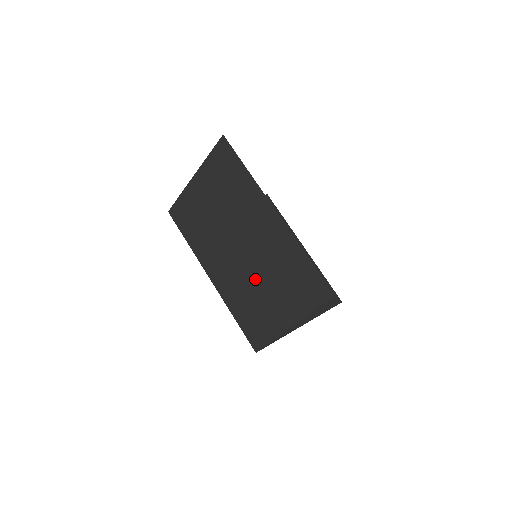
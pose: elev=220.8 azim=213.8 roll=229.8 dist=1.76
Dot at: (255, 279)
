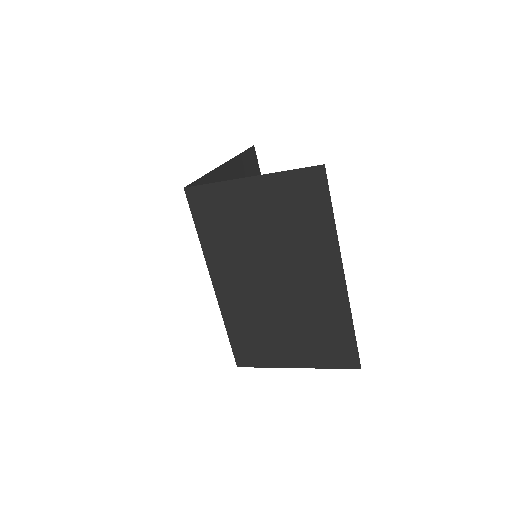
Dot at: (277, 315)
